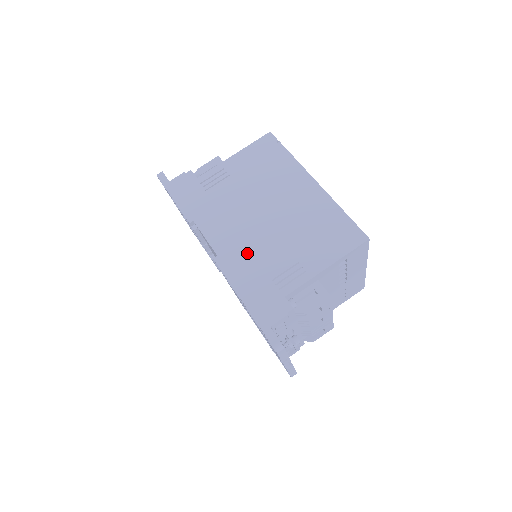
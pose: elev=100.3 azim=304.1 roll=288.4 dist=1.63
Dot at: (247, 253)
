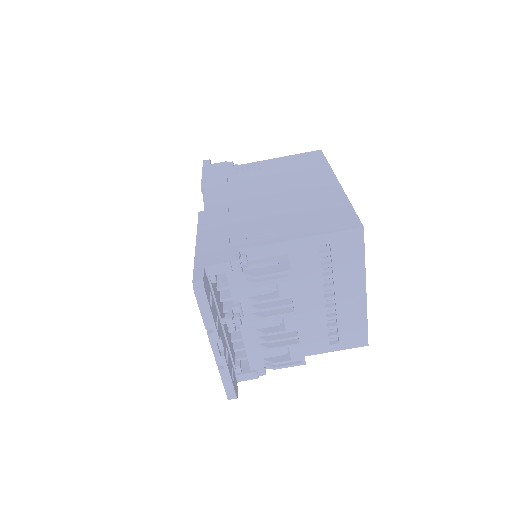
Dot at: (232, 214)
